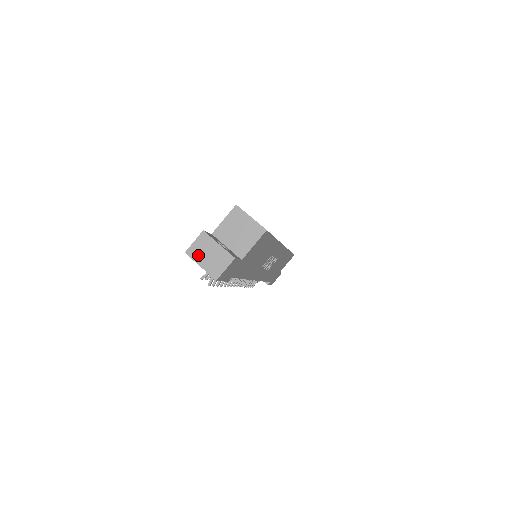
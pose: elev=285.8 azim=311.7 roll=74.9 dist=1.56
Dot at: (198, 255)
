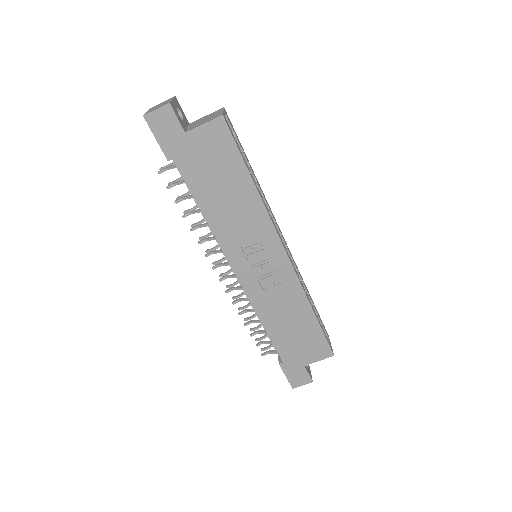
Dot at: occluded
